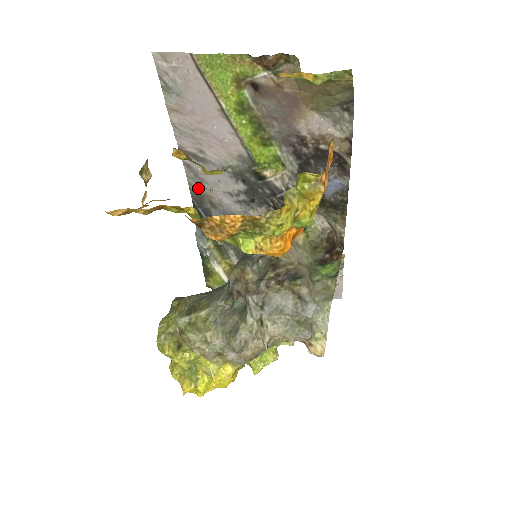
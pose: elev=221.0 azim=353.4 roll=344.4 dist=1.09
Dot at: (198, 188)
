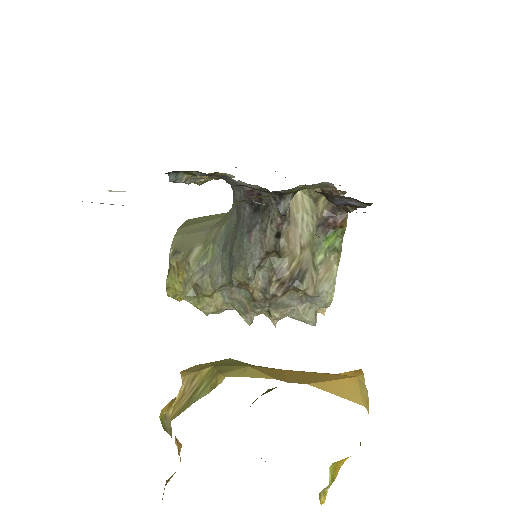
Dot at: occluded
